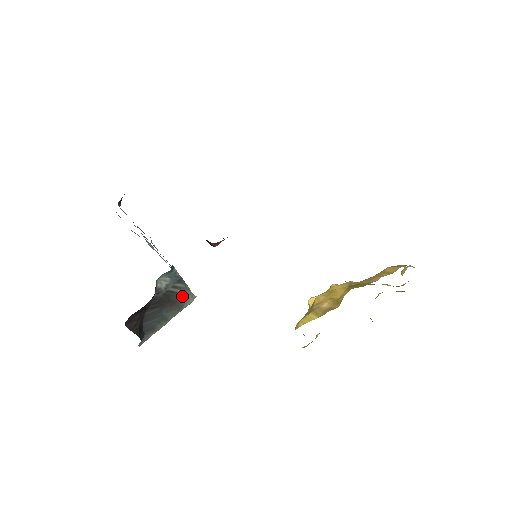
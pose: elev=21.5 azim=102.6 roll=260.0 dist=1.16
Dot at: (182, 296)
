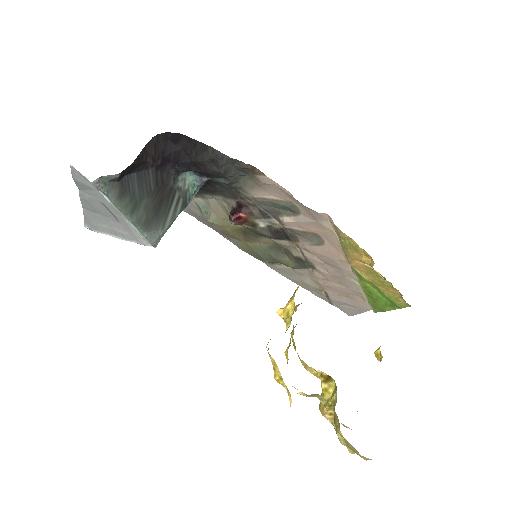
Dot at: (163, 220)
